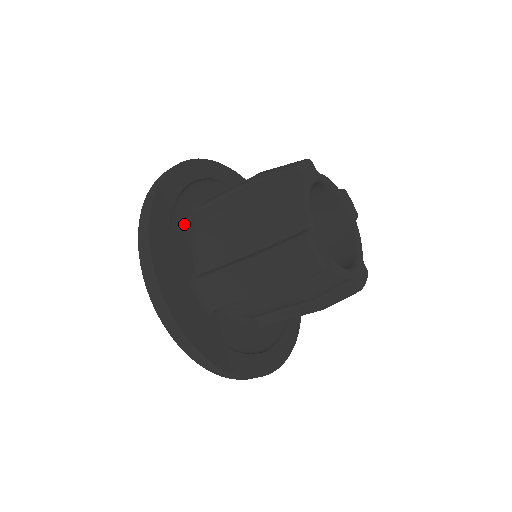
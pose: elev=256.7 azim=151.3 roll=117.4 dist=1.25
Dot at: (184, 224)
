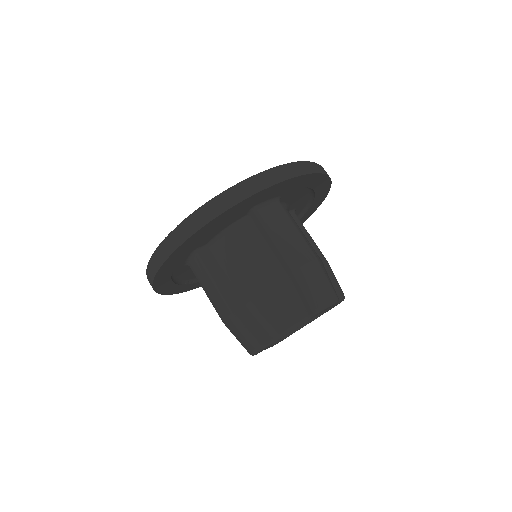
Dot at: (234, 217)
